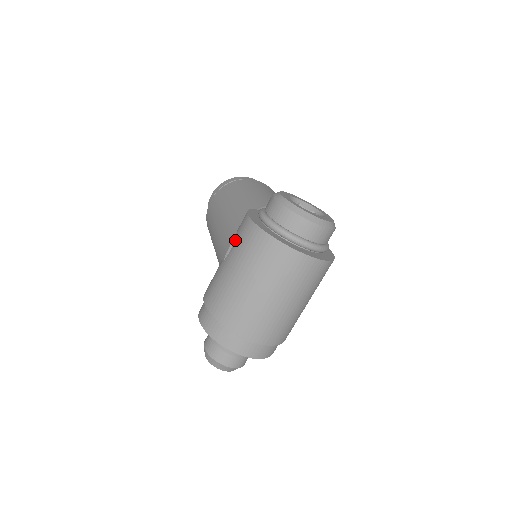
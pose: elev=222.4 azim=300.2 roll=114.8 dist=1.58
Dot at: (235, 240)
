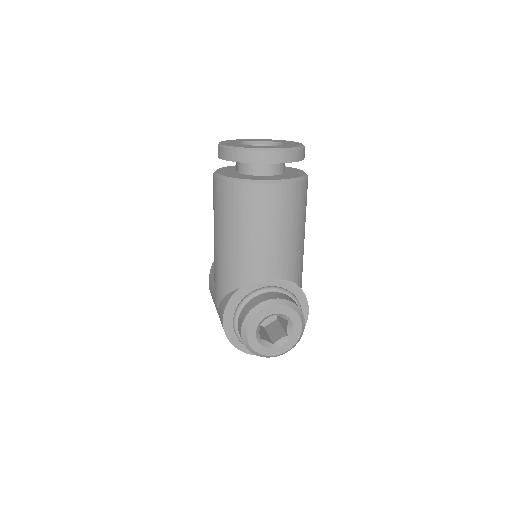
Dot at: (218, 310)
